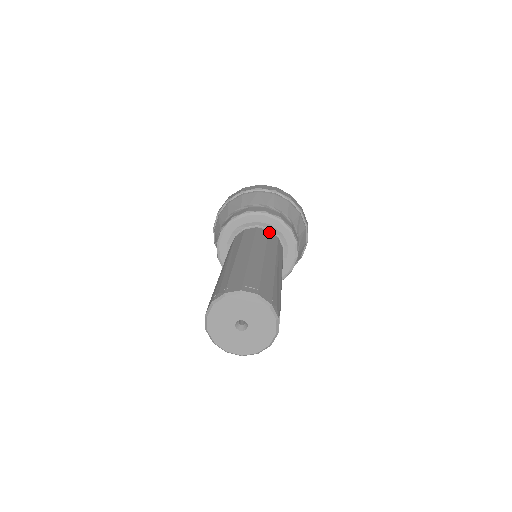
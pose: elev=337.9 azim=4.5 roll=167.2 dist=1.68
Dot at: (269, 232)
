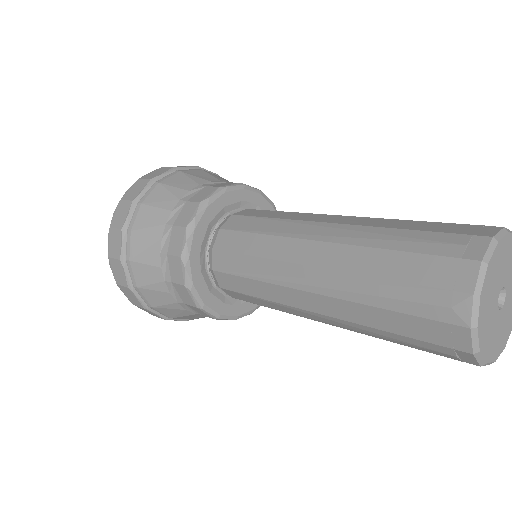
Dot at: (238, 214)
